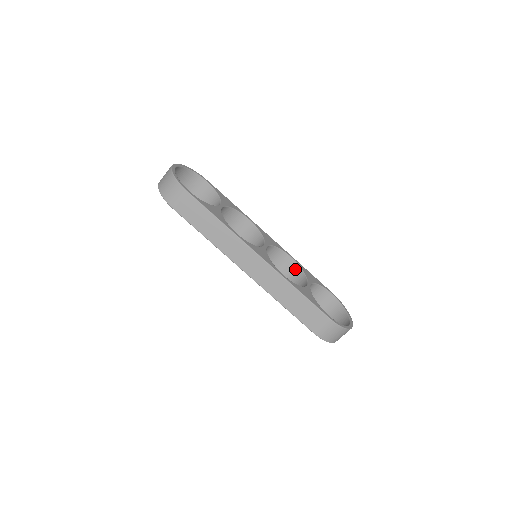
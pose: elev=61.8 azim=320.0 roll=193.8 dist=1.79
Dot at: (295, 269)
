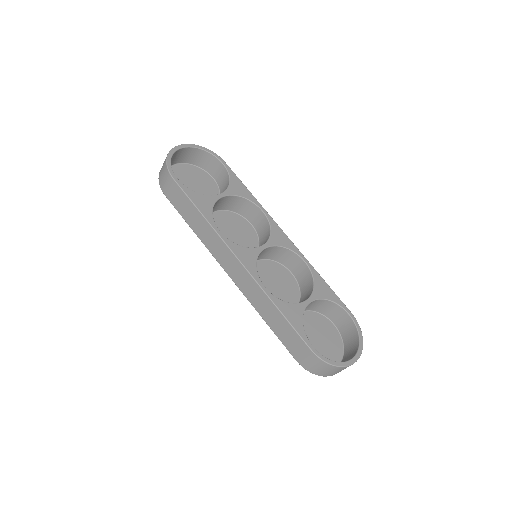
Dot at: (308, 277)
